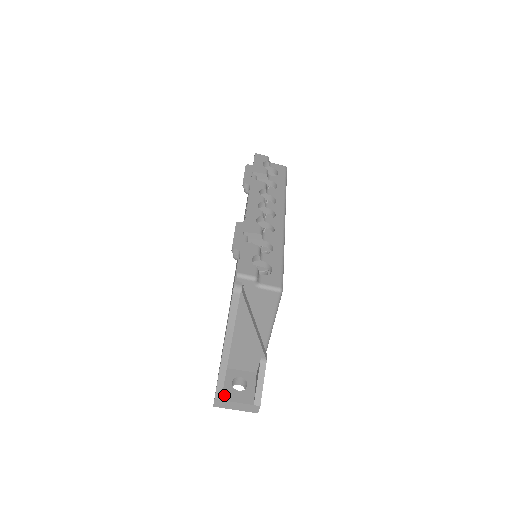
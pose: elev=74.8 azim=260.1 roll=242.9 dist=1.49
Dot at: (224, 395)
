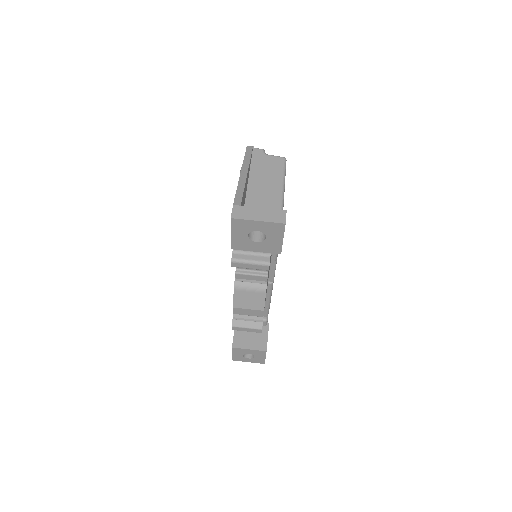
Dot at: occluded
